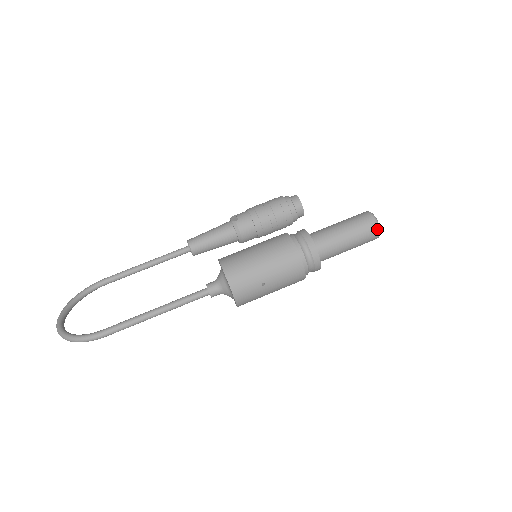
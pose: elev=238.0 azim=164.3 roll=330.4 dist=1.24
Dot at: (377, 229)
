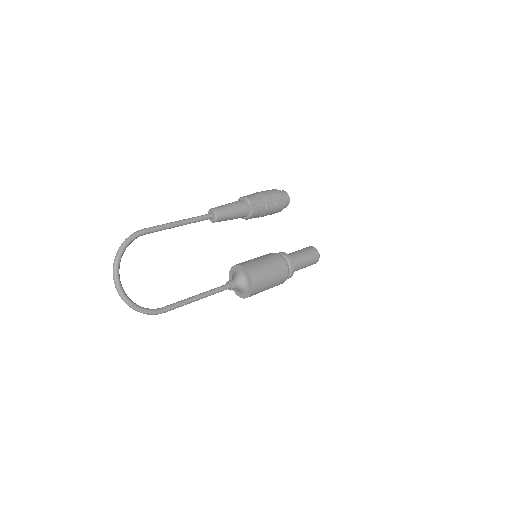
Dot at: occluded
